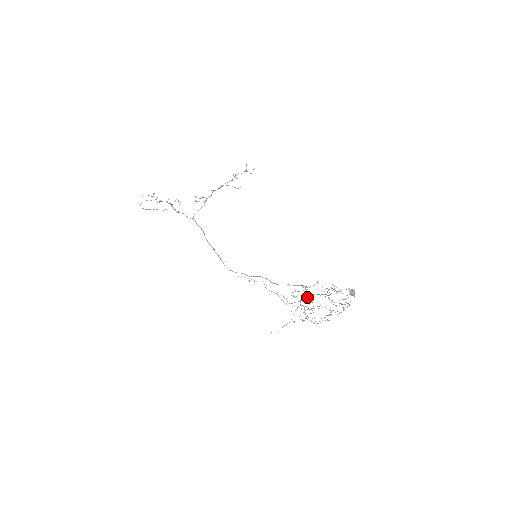
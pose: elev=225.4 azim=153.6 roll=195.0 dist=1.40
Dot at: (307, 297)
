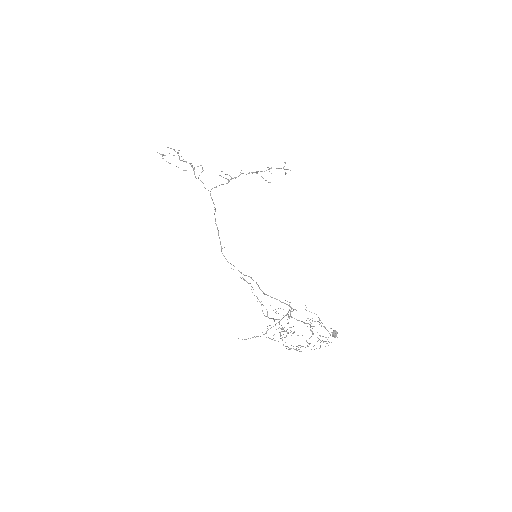
Dot at: occluded
